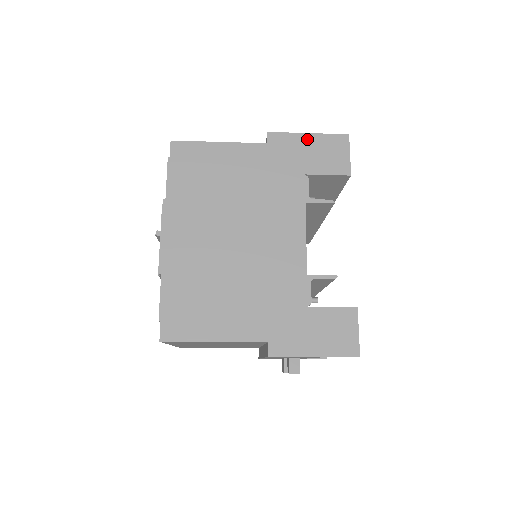
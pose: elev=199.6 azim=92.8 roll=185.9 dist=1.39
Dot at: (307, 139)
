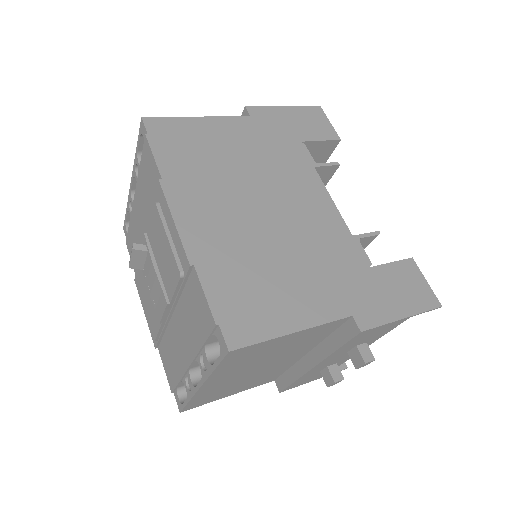
Dot at: (286, 111)
